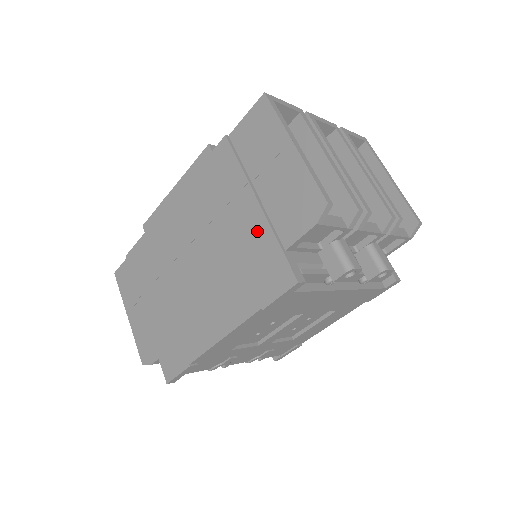
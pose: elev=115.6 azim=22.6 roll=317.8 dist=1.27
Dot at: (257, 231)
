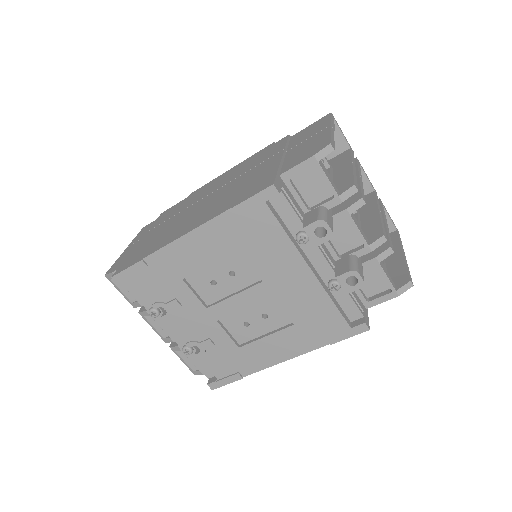
Dot at: (268, 169)
